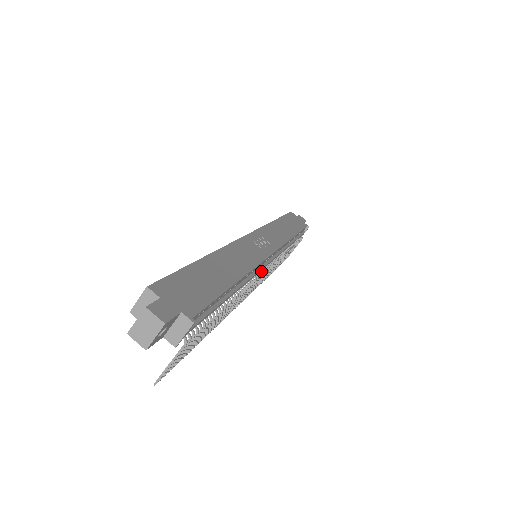
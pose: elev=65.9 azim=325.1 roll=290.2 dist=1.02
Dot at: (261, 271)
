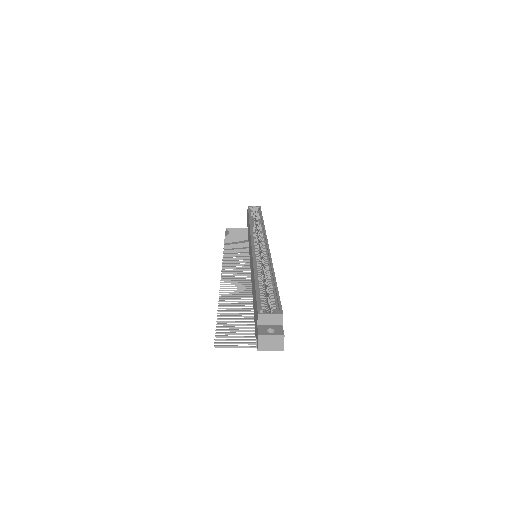
Dot at: occluded
